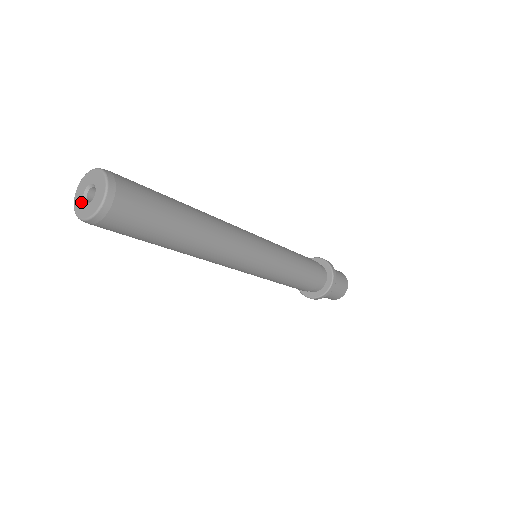
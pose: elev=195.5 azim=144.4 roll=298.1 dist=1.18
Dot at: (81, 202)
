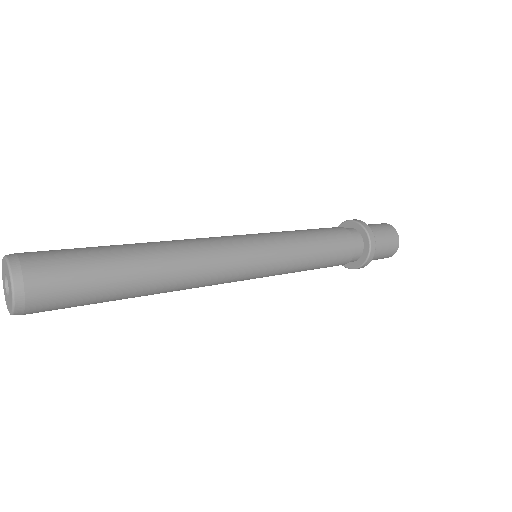
Dot at: (4, 278)
